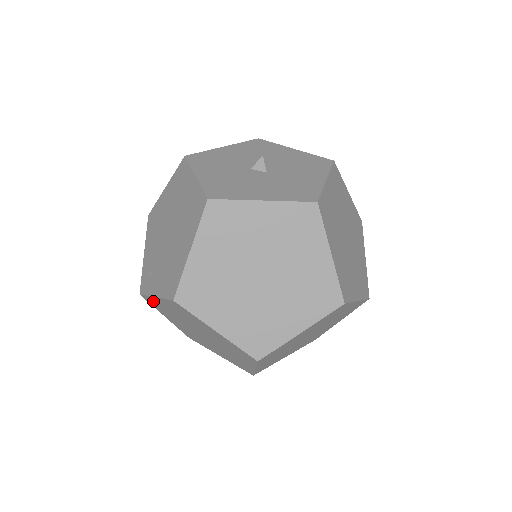
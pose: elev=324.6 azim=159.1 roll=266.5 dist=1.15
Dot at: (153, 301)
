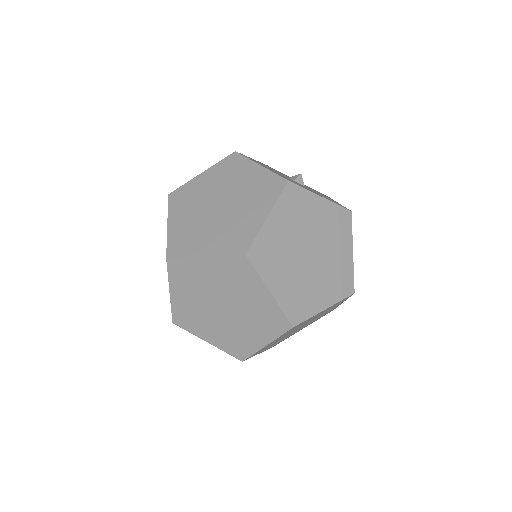
Dot at: occluded
